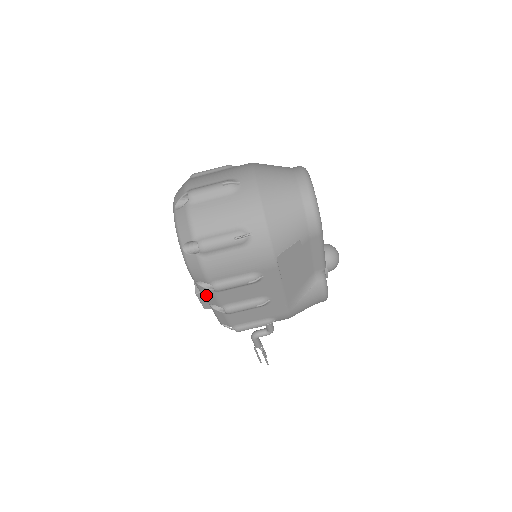
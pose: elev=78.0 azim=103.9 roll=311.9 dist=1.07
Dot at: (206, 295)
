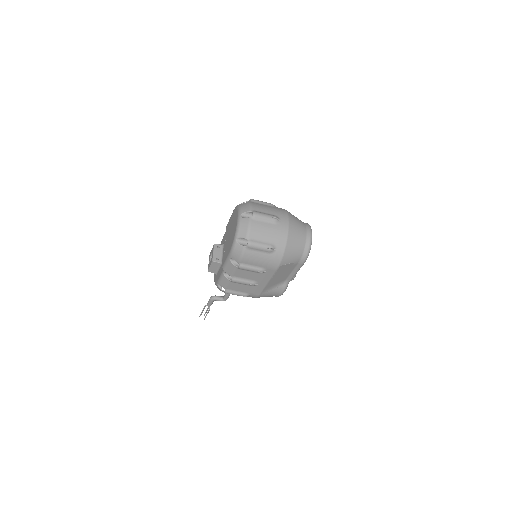
Dot at: (228, 267)
